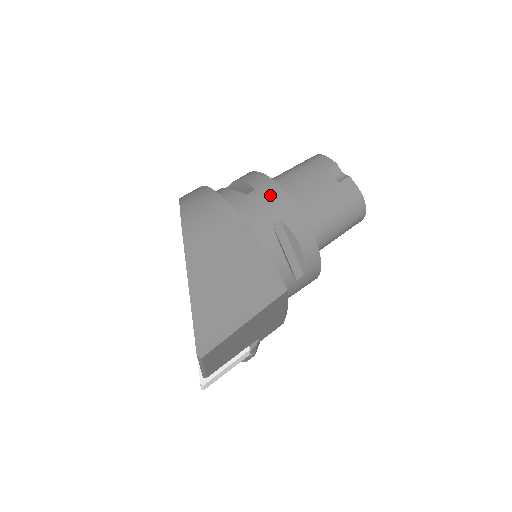
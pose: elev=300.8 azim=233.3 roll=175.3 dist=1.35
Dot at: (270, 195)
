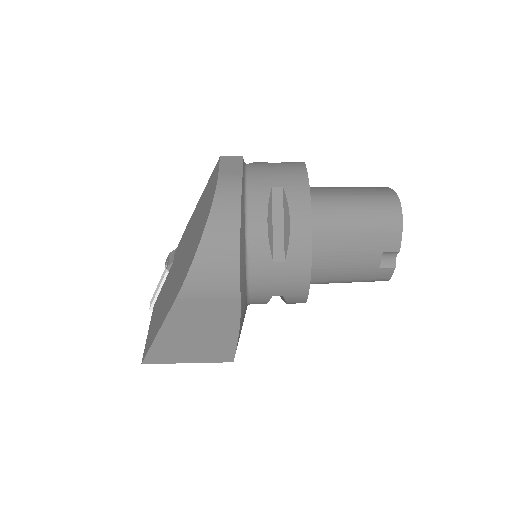
Dot at: (293, 277)
